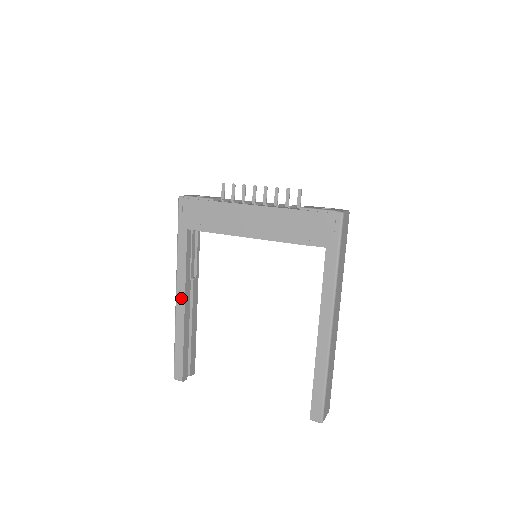
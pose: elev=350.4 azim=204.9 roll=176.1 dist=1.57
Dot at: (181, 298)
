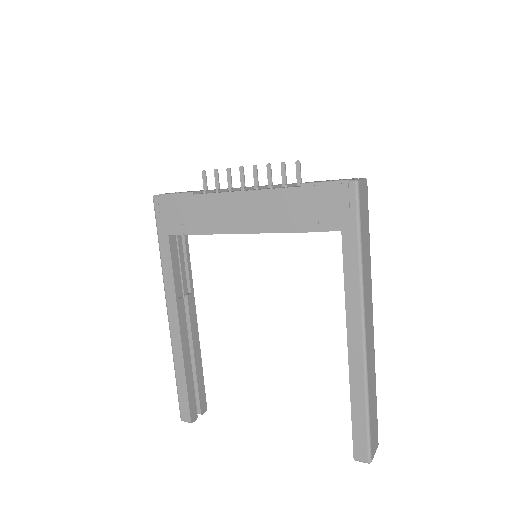
Dot at: (174, 321)
